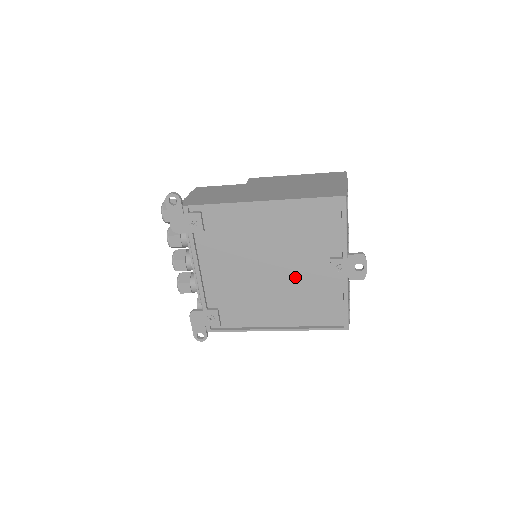
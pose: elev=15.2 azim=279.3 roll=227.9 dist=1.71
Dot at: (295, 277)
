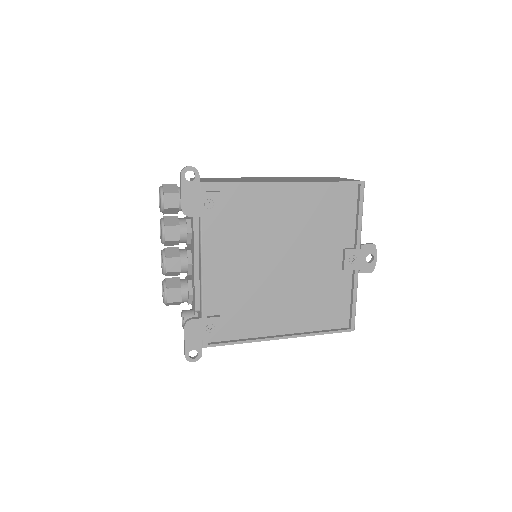
Dot at: (307, 272)
